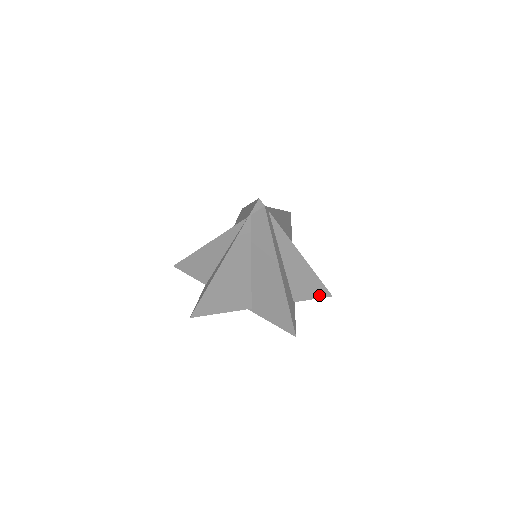
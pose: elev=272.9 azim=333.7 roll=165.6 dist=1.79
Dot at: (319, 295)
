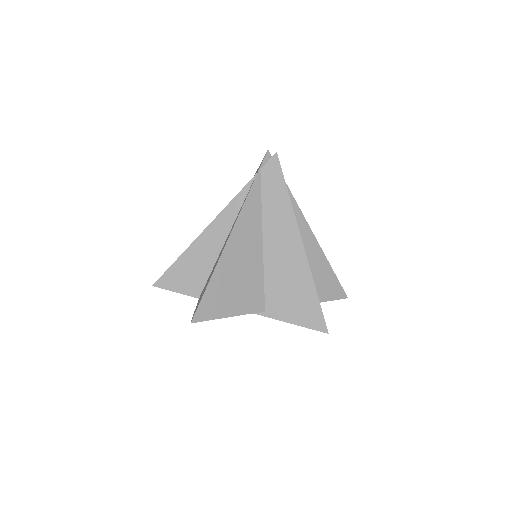
Dot at: (334, 295)
